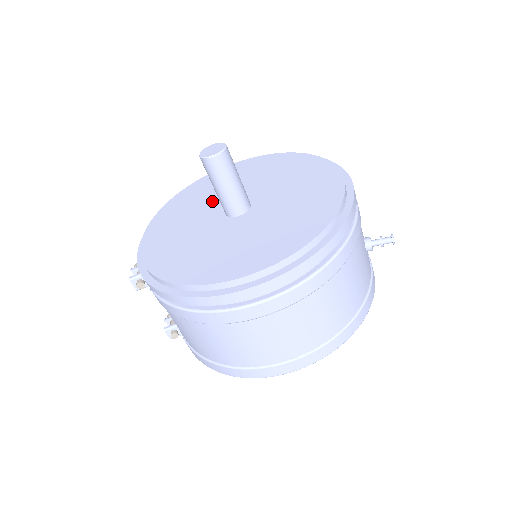
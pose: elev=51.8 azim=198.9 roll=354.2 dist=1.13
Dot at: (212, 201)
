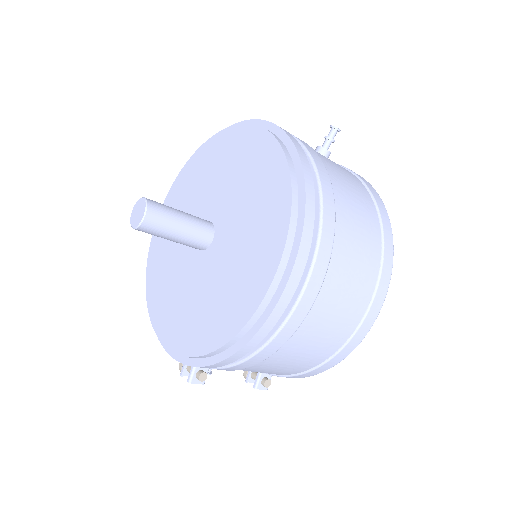
Dot at: (178, 255)
